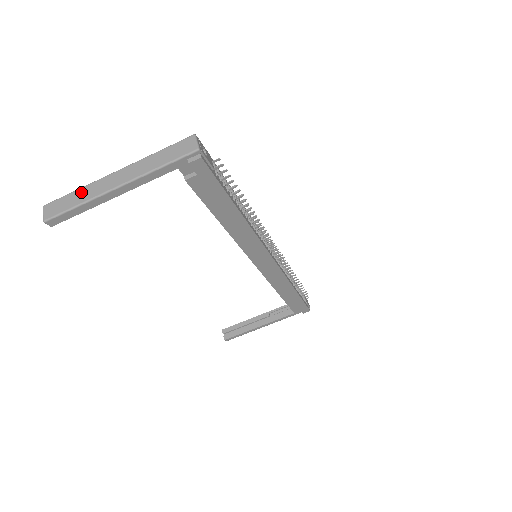
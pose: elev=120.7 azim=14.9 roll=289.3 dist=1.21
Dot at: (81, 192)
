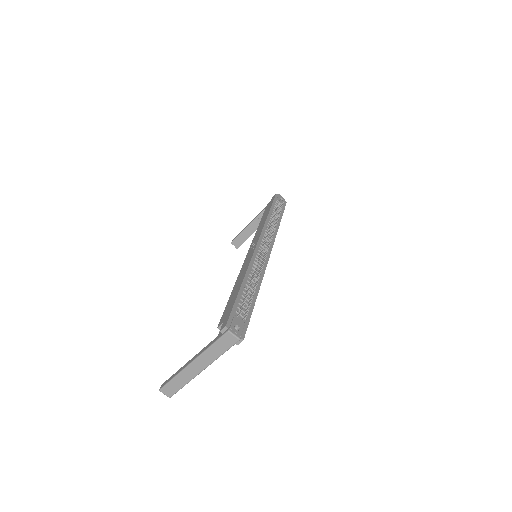
Dot at: (179, 379)
